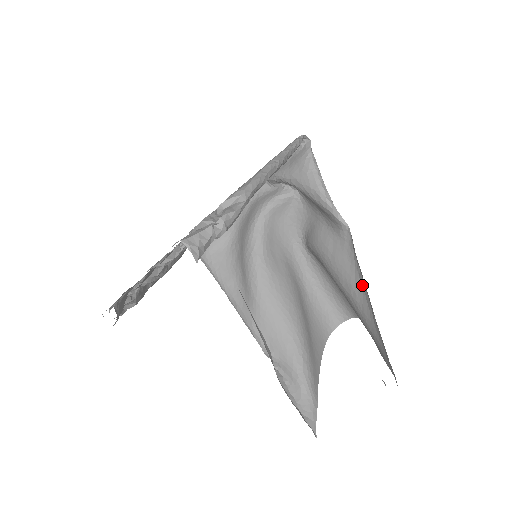
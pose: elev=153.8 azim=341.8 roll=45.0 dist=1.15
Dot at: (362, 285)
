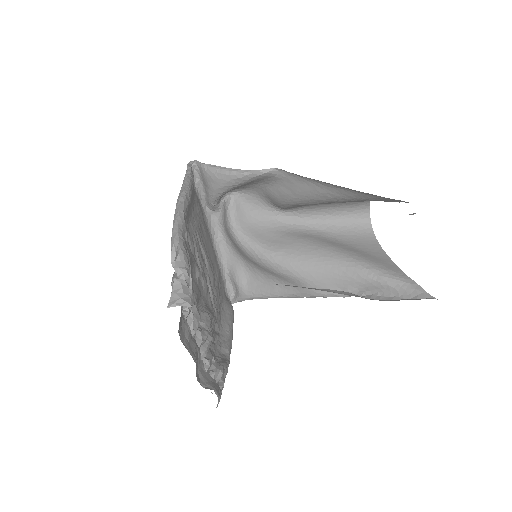
Dot at: (325, 185)
